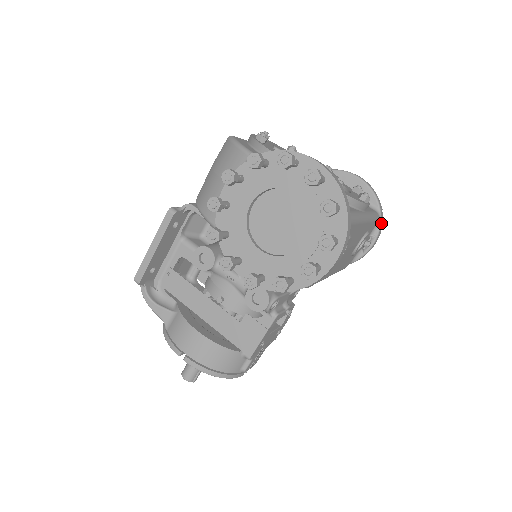
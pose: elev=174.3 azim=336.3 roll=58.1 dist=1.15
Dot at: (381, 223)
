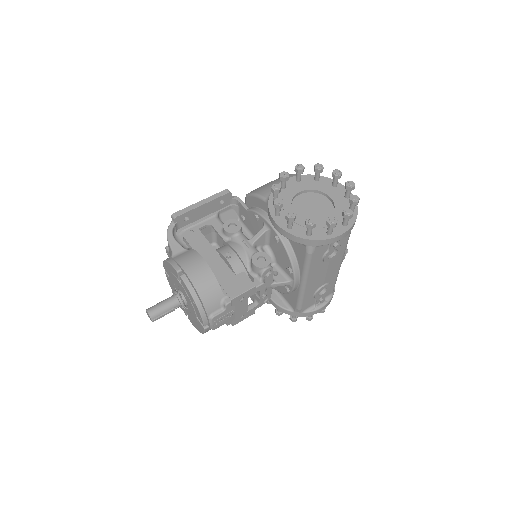
Dot at: (332, 297)
